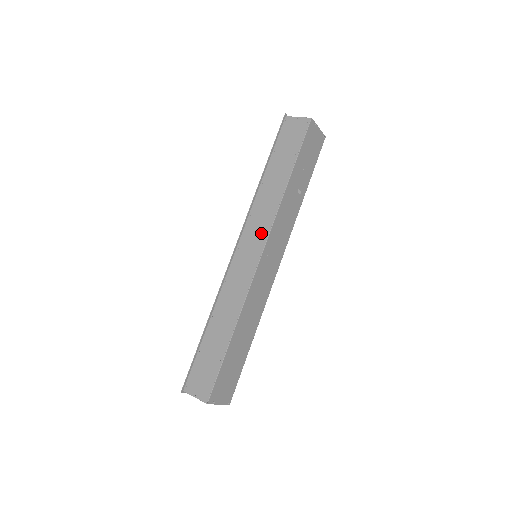
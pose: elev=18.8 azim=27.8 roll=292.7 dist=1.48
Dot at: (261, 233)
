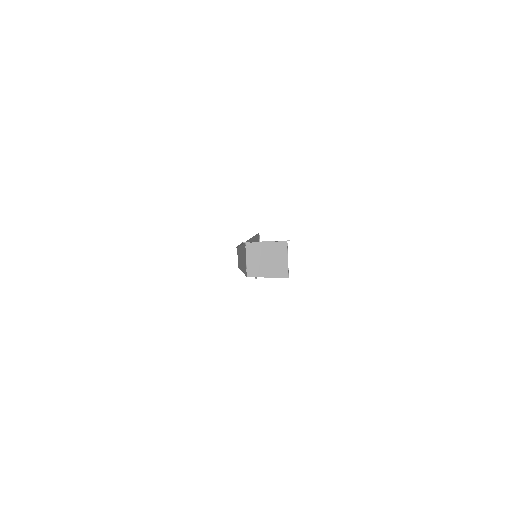
Dot at: (241, 264)
